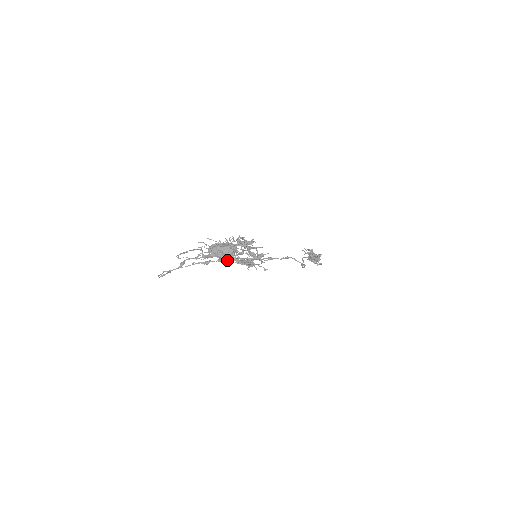
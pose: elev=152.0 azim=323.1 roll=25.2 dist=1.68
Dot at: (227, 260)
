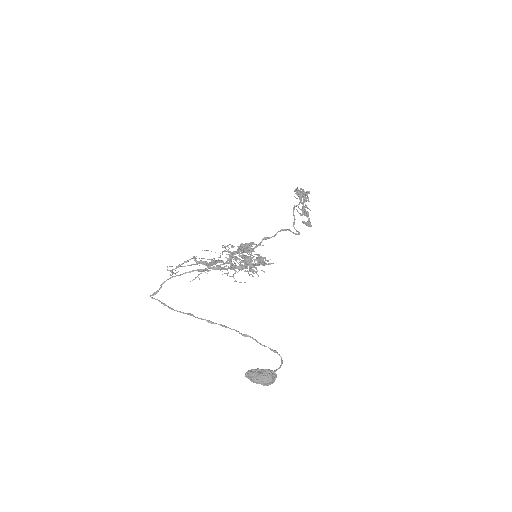
Dot at: (224, 264)
